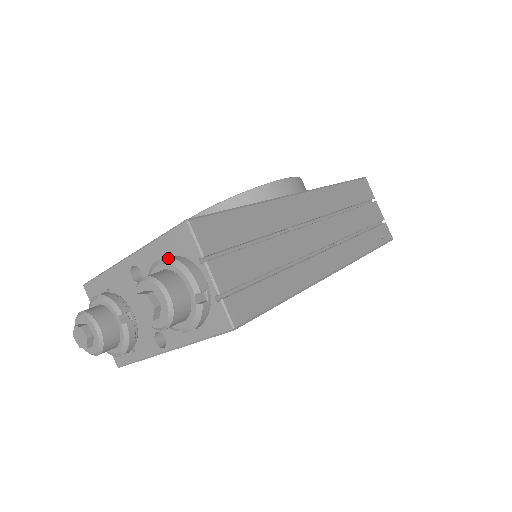
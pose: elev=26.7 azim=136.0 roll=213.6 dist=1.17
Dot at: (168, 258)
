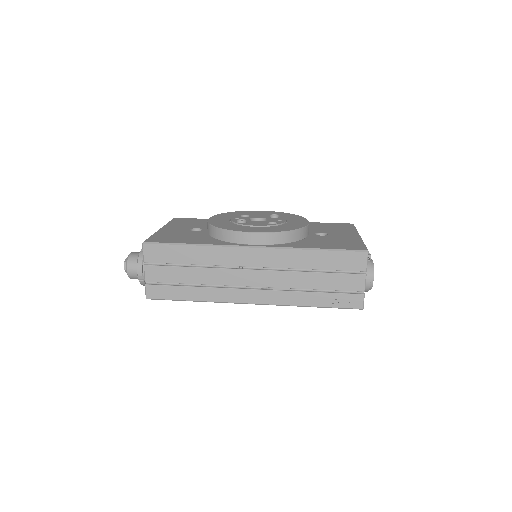
Dot at: occluded
